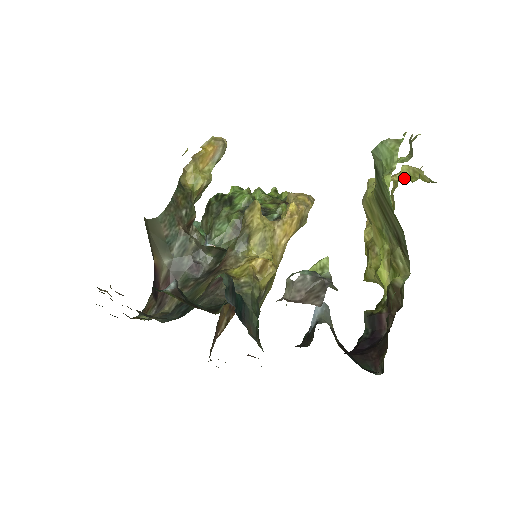
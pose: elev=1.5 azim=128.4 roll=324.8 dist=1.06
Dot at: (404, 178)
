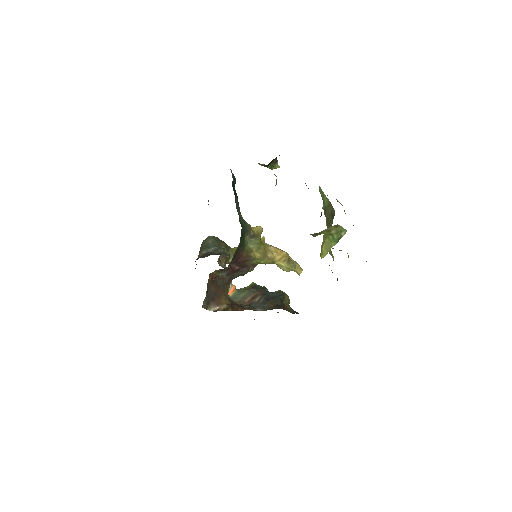
Dot at: occluded
